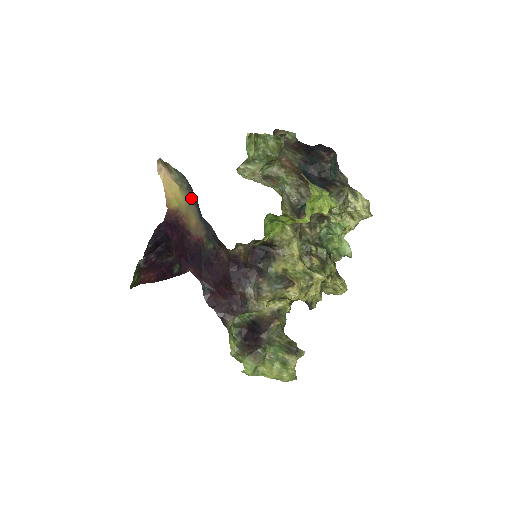
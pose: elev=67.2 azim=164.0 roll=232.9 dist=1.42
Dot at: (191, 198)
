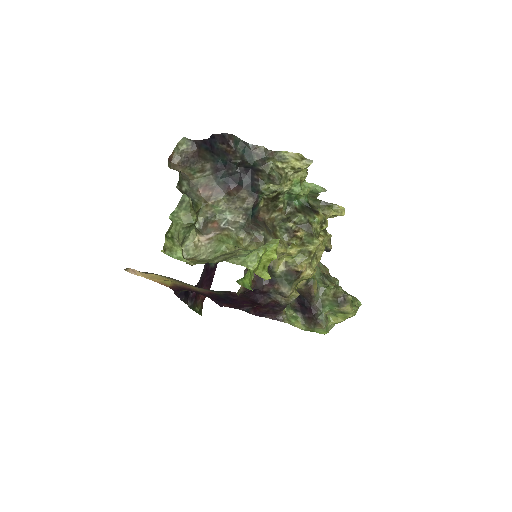
Dot at: (175, 280)
